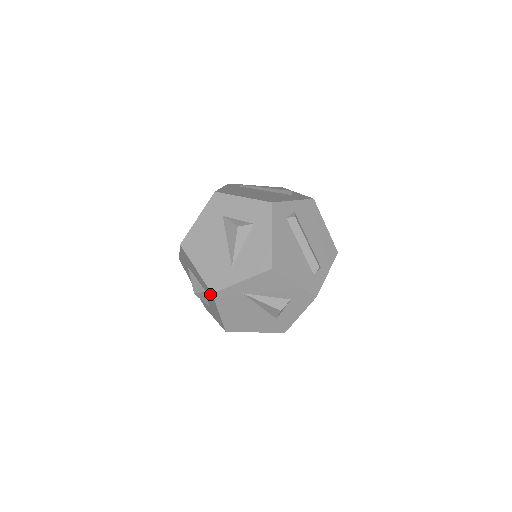
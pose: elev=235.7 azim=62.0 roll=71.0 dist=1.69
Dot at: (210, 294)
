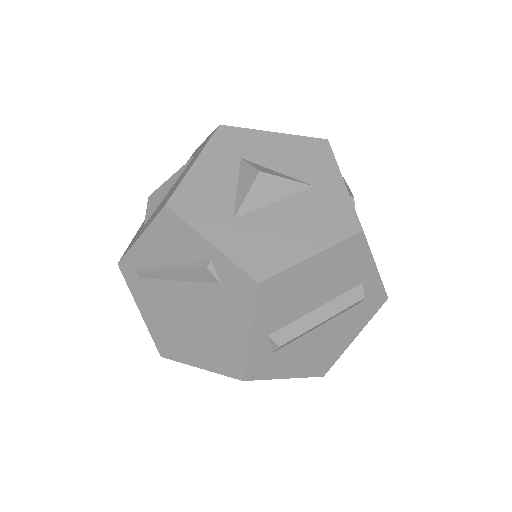
Dot at: occluded
